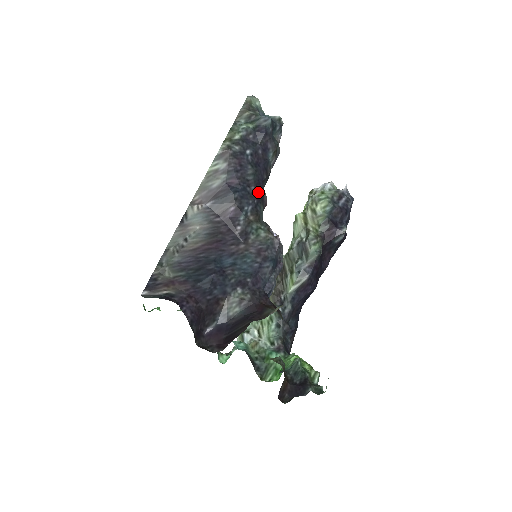
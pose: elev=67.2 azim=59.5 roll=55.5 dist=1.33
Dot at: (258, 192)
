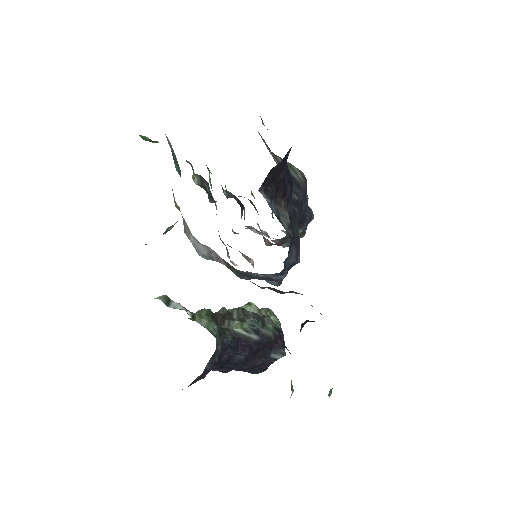
Dot at: (299, 223)
